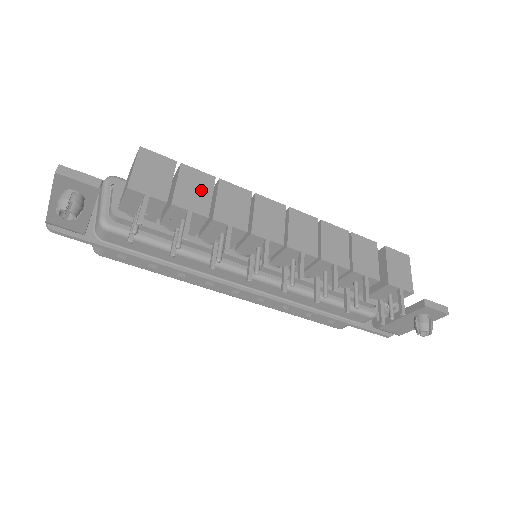
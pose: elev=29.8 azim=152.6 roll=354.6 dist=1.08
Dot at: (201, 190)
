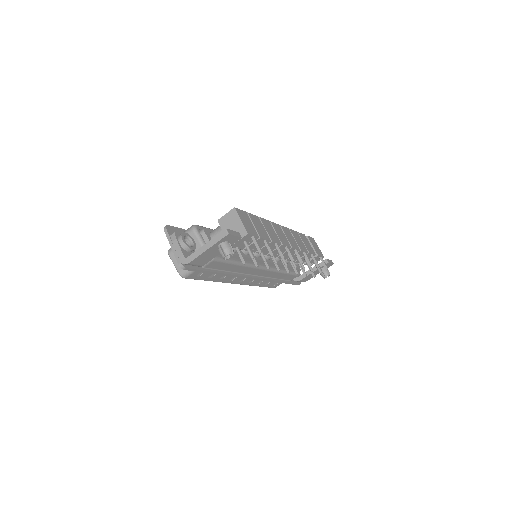
Dot at: (261, 226)
